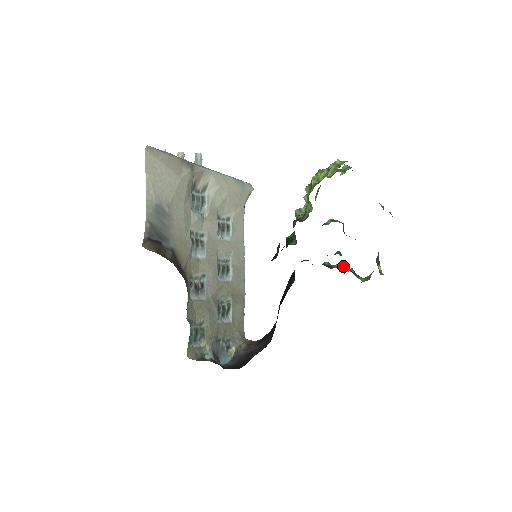
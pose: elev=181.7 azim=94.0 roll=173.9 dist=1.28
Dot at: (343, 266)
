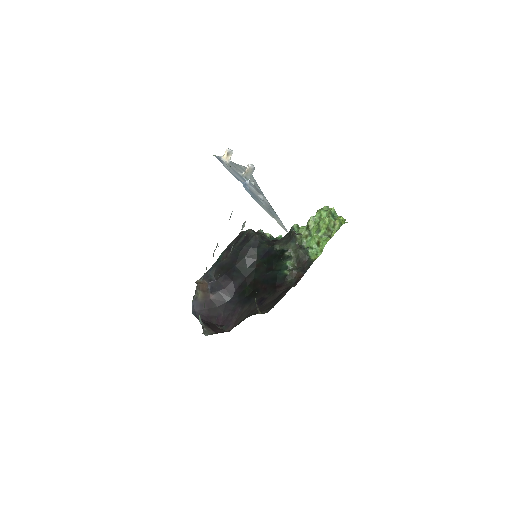
Dot at: (270, 235)
